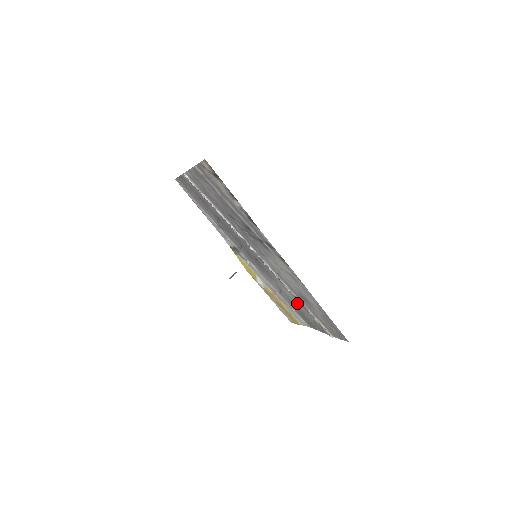
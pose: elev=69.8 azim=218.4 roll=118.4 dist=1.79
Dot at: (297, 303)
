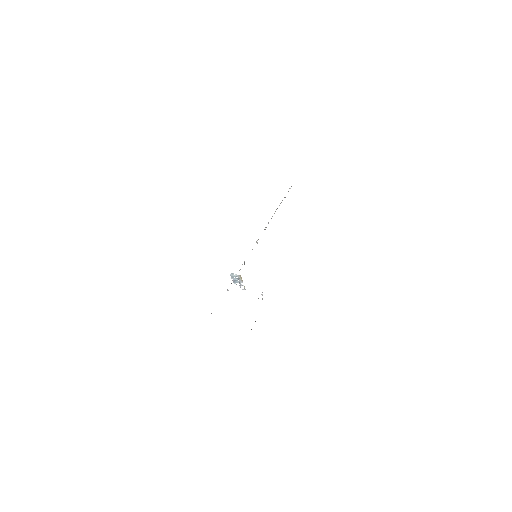
Dot at: occluded
